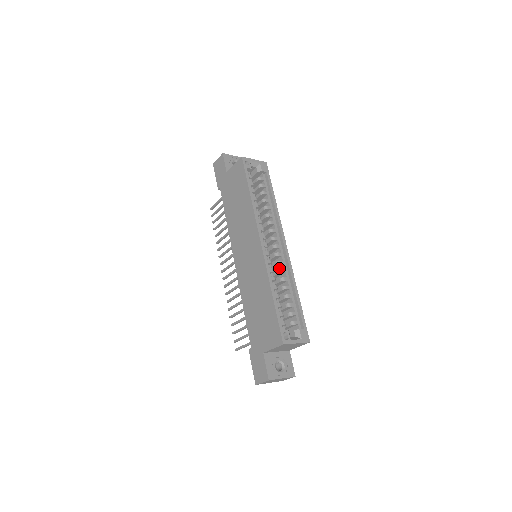
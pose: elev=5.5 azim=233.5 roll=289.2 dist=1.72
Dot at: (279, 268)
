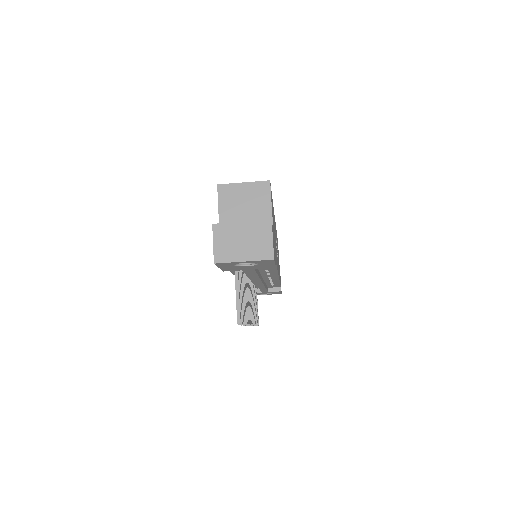
Dot at: occluded
